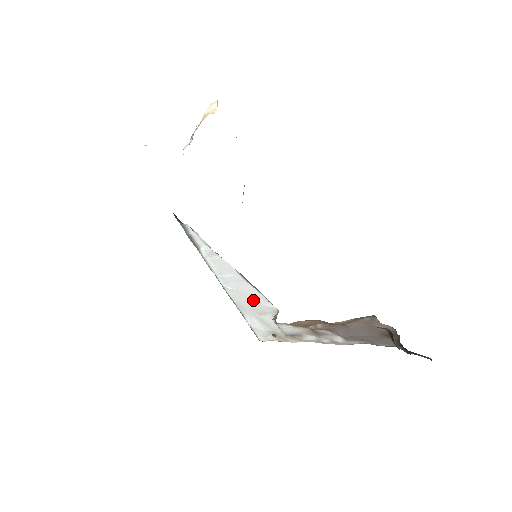
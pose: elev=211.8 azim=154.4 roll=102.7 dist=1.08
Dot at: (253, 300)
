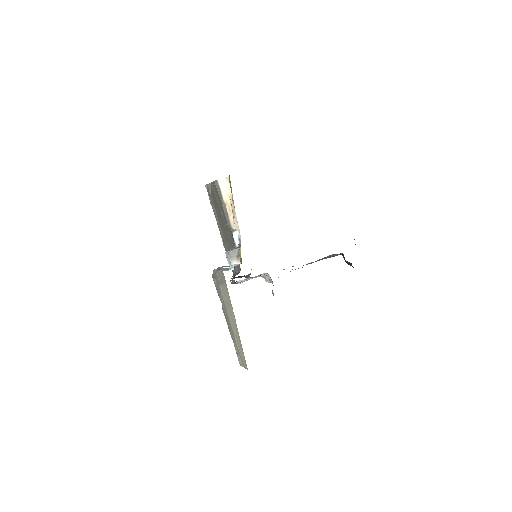
Dot at: occluded
